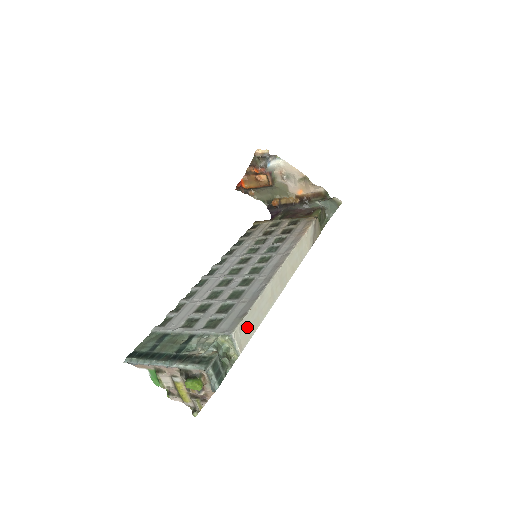
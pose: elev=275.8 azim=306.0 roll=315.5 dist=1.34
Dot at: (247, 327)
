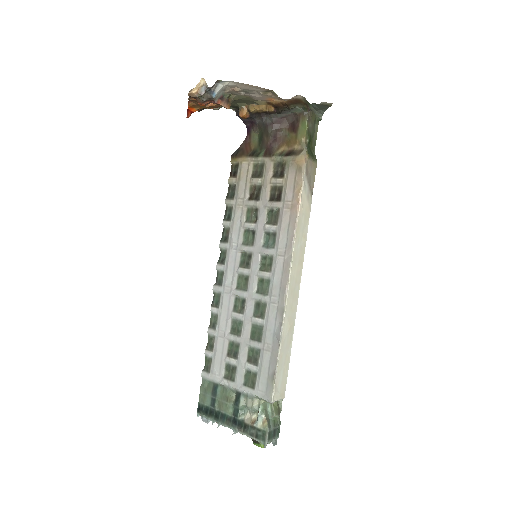
Dot at: (281, 378)
